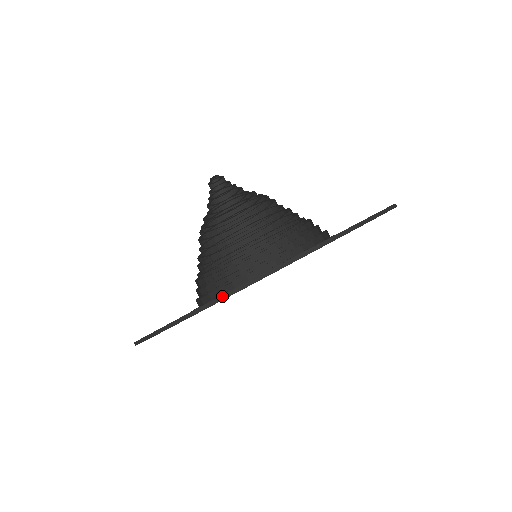
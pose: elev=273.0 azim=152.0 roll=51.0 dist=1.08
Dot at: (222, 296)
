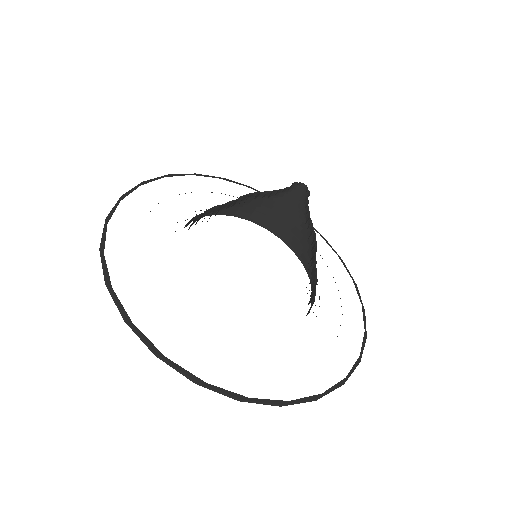
Dot at: (314, 400)
